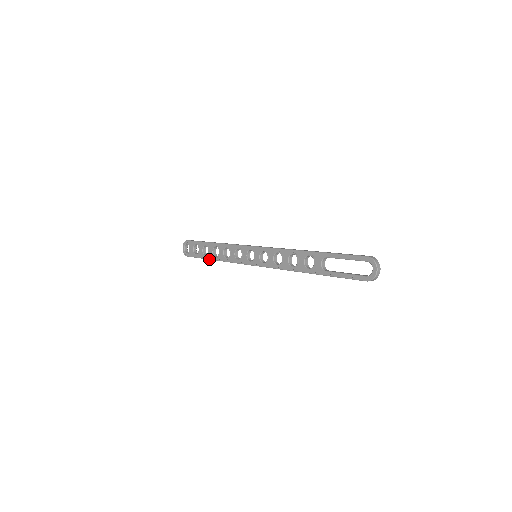
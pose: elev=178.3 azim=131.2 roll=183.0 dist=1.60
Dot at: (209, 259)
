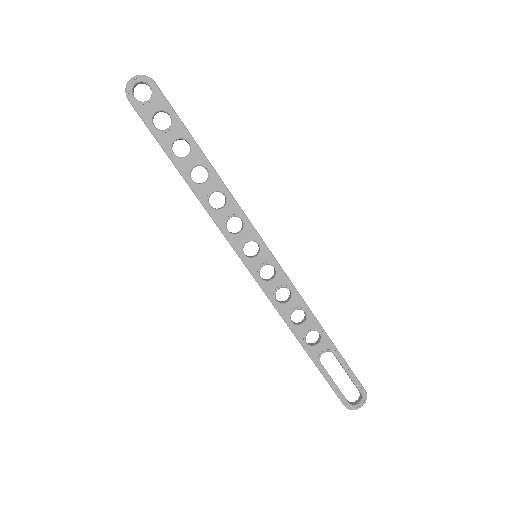
Dot at: (177, 167)
